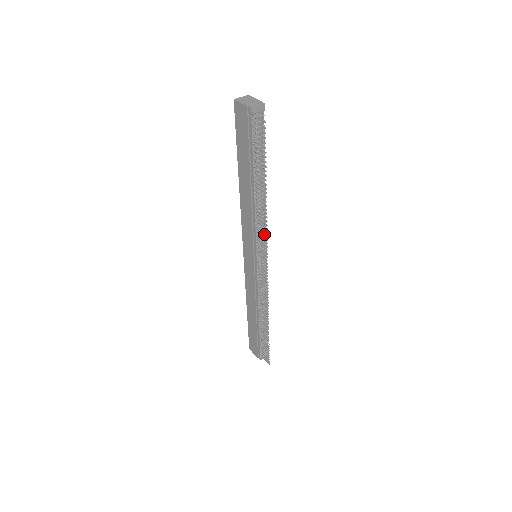
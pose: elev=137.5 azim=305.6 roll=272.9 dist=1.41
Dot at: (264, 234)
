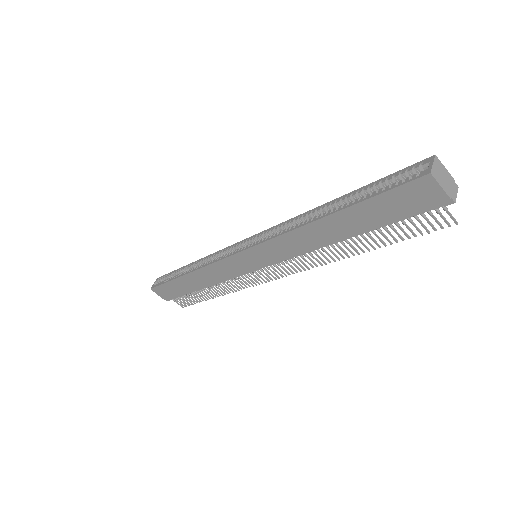
Dot at: (310, 265)
